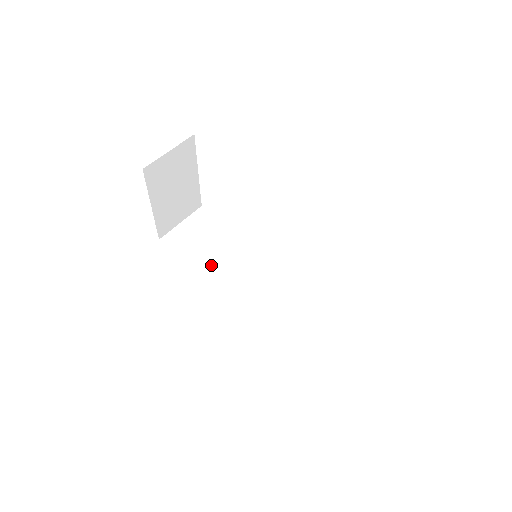
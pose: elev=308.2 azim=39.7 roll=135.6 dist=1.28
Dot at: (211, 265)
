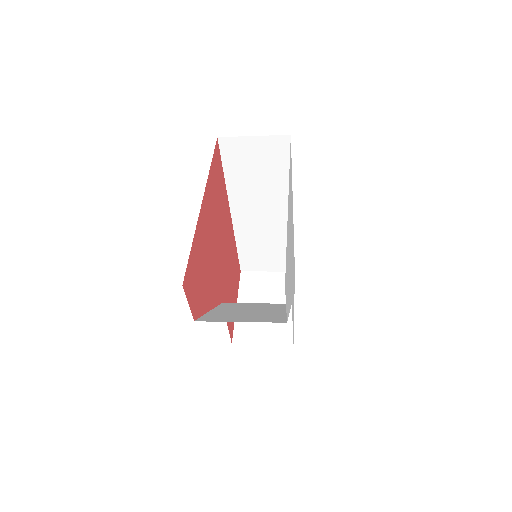
Dot at: occluded
